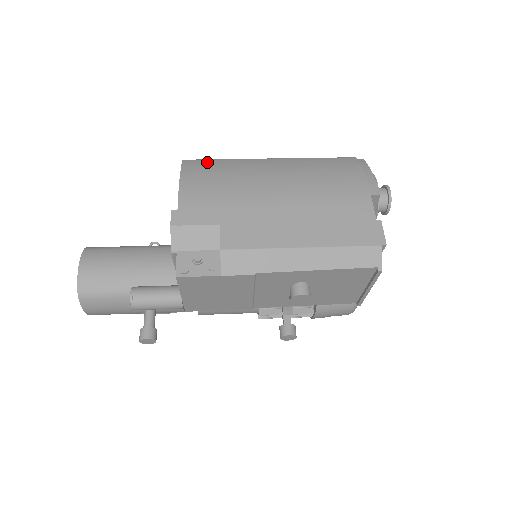
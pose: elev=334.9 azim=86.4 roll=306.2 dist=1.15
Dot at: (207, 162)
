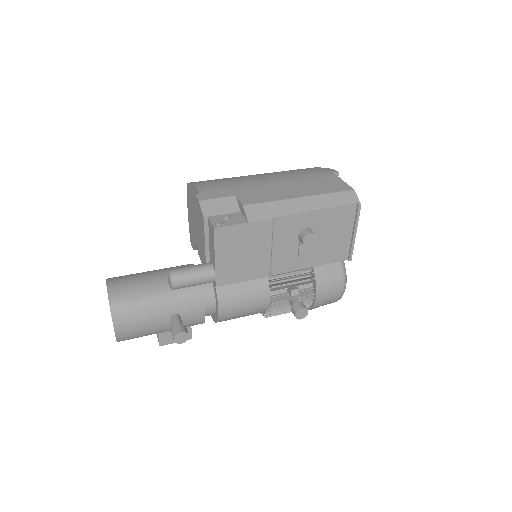
Dot at: occluded
